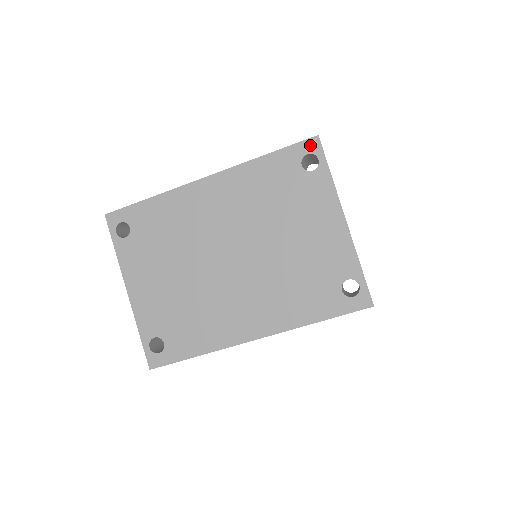
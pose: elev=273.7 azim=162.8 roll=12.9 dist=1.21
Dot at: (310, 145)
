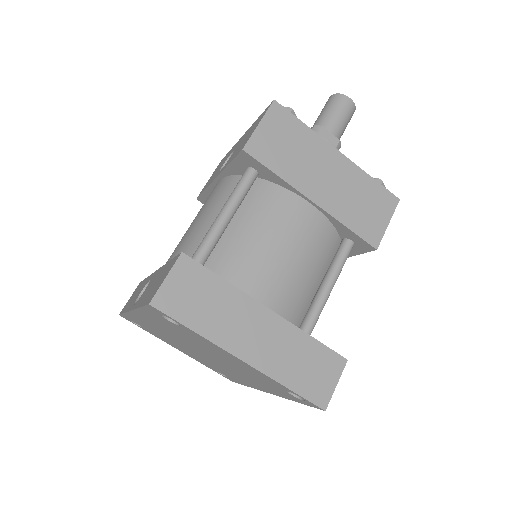
Dot at: (154, 310)
